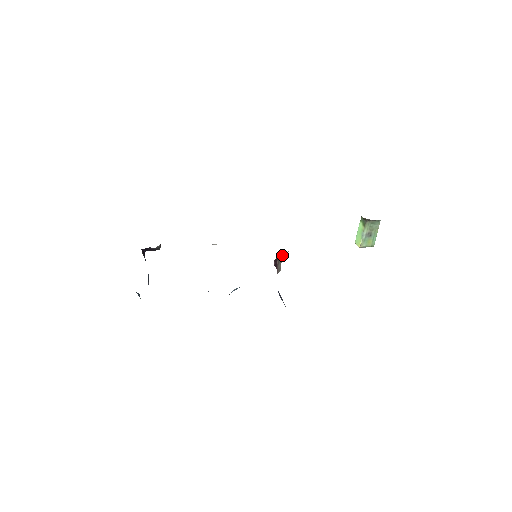
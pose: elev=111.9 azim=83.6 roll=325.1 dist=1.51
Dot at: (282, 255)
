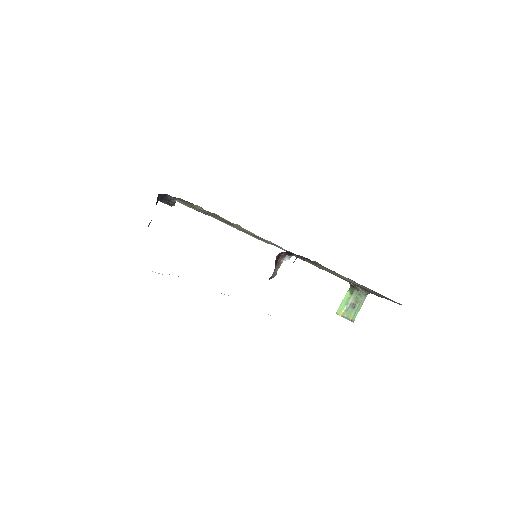
Dot at: (284, 258)
